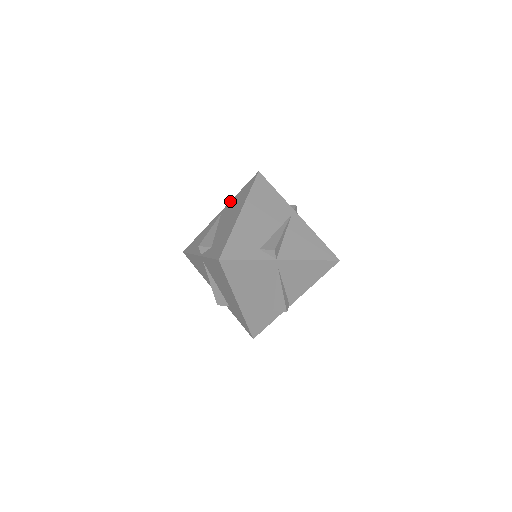
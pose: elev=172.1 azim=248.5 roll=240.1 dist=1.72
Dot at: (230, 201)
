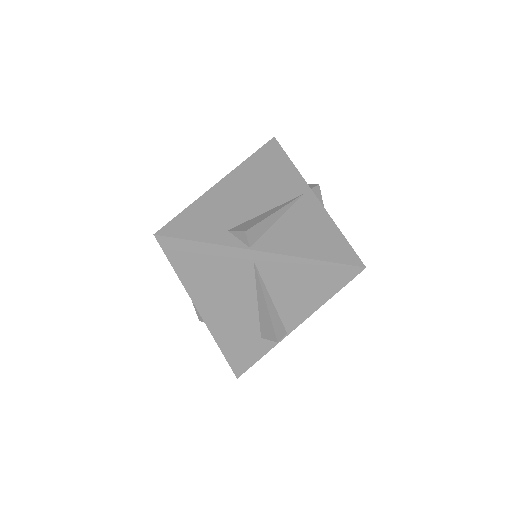
Dot at: occluded
